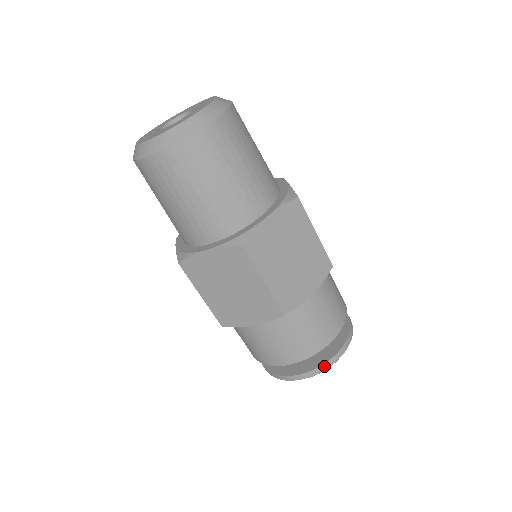
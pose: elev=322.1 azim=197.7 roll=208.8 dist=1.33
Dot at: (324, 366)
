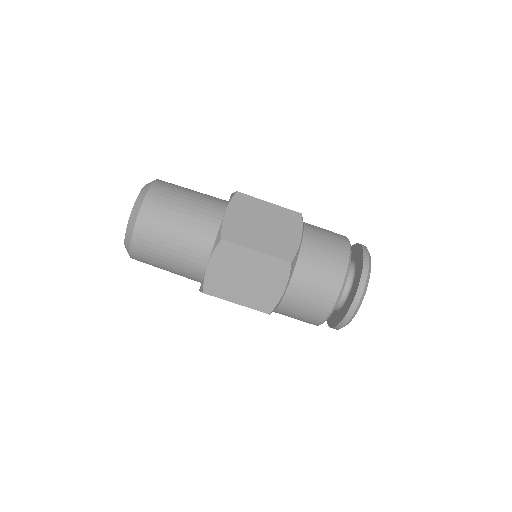
Dot at: (362, 281)
